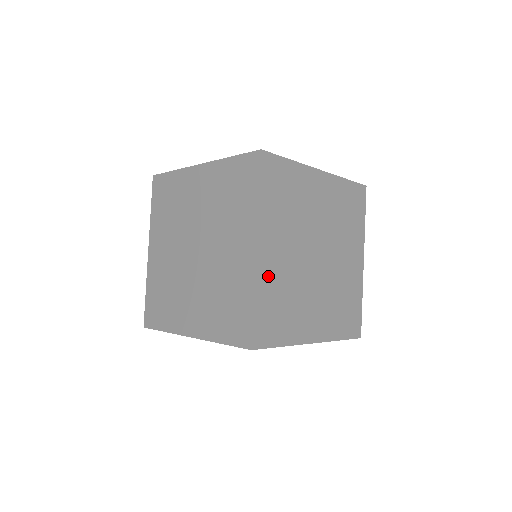
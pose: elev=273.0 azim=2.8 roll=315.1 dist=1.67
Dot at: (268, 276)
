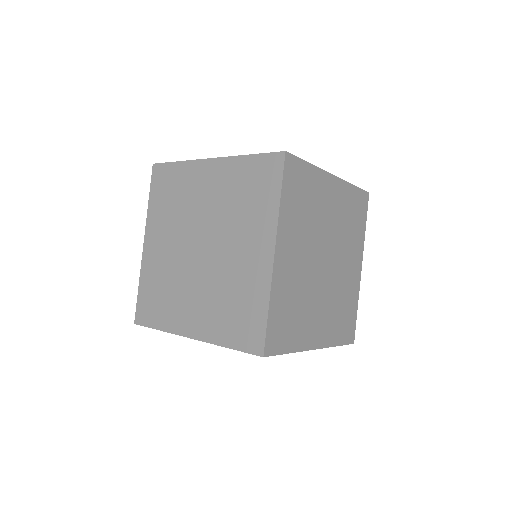
Dot at: (283, 282)
